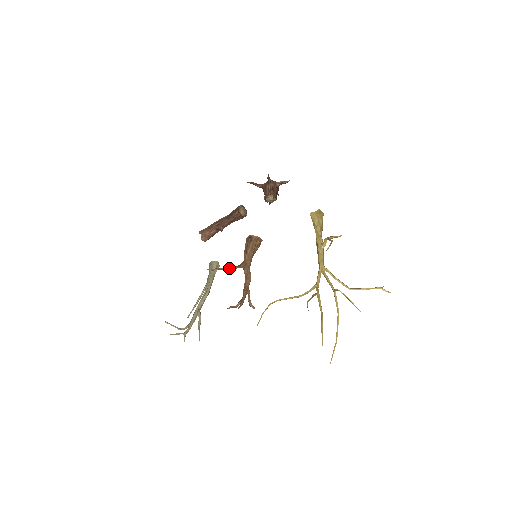
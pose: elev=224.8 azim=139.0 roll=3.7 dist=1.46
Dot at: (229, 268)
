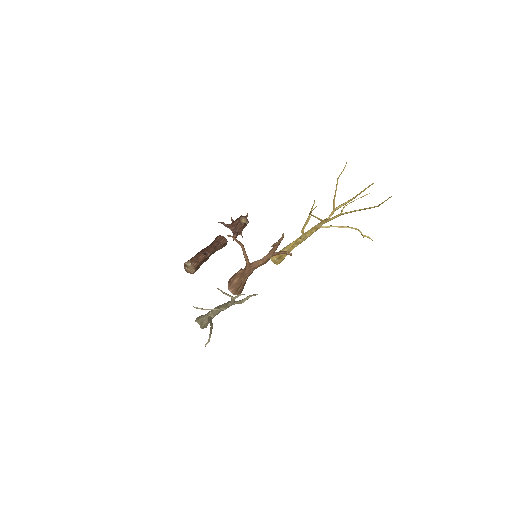
Dot at: (243, 247)
